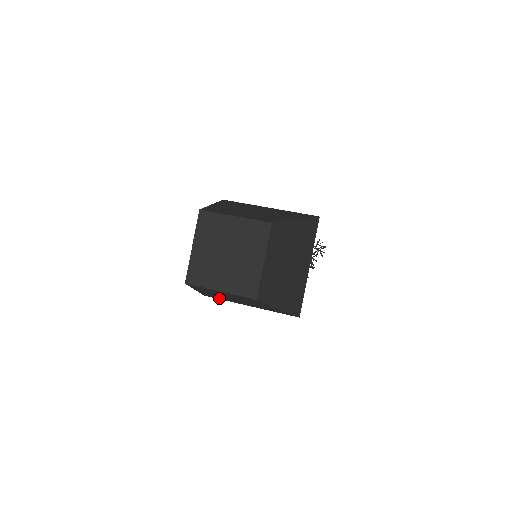
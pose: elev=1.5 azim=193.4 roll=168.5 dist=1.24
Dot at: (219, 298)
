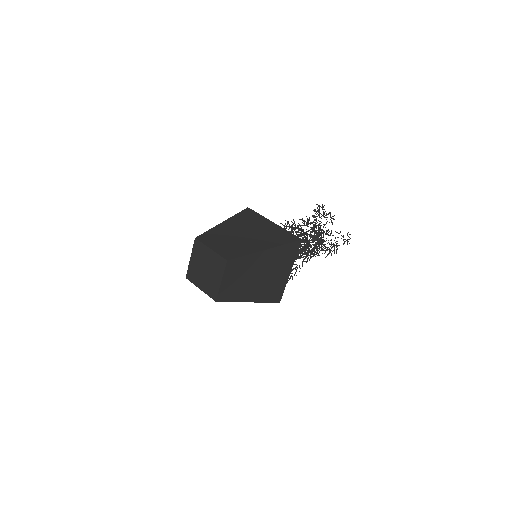
Dot at: occluded
